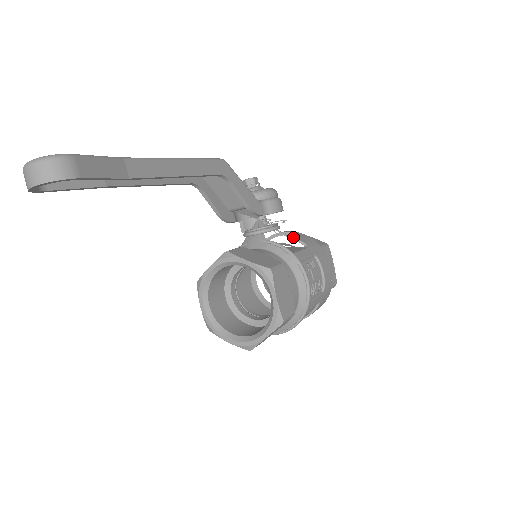
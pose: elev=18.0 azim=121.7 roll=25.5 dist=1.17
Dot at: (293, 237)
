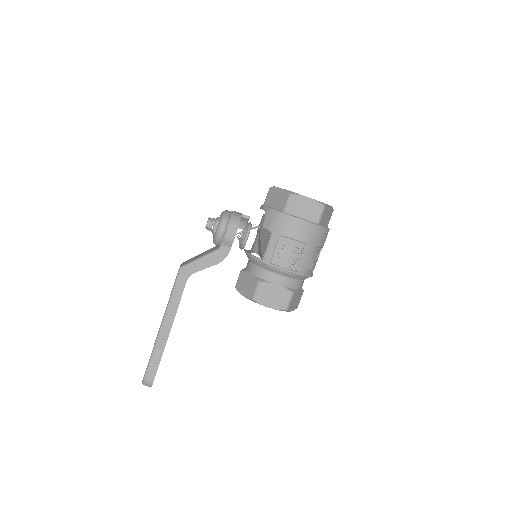
Dot at: (262, 227)
